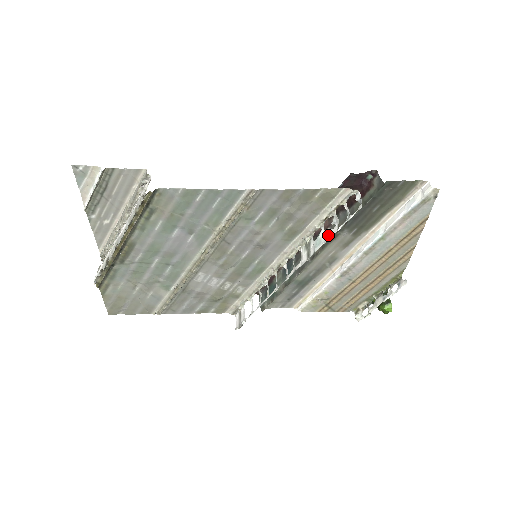
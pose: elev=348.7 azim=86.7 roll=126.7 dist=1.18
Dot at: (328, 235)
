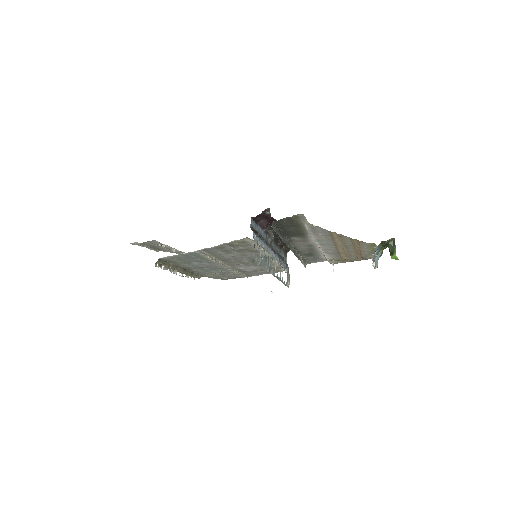
Dot at: (261, 263)
